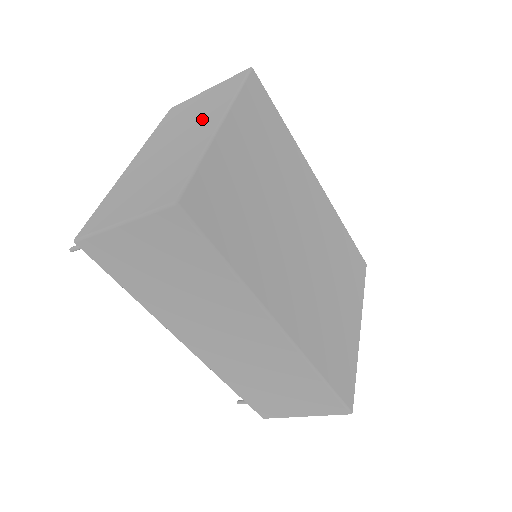
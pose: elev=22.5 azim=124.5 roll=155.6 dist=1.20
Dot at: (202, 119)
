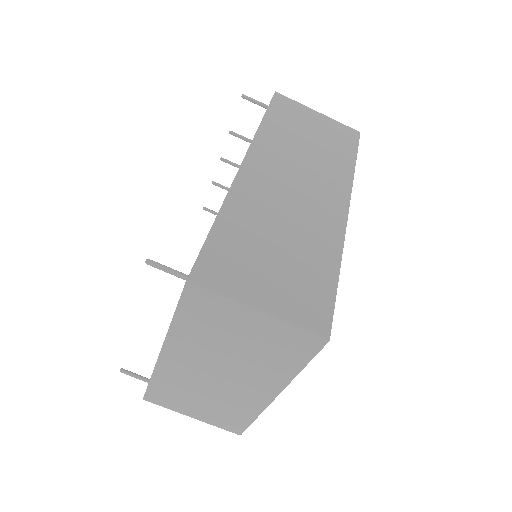
Dot at: occluded
